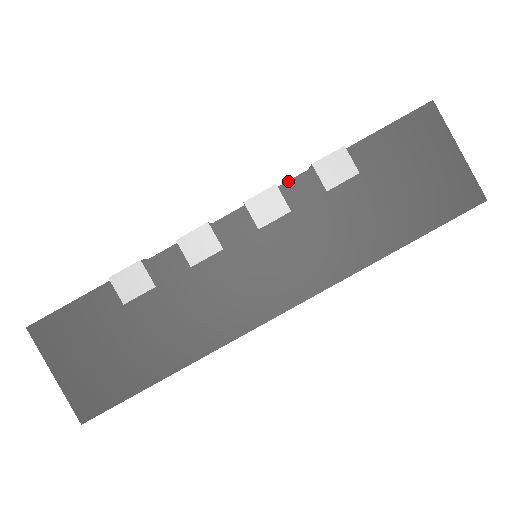
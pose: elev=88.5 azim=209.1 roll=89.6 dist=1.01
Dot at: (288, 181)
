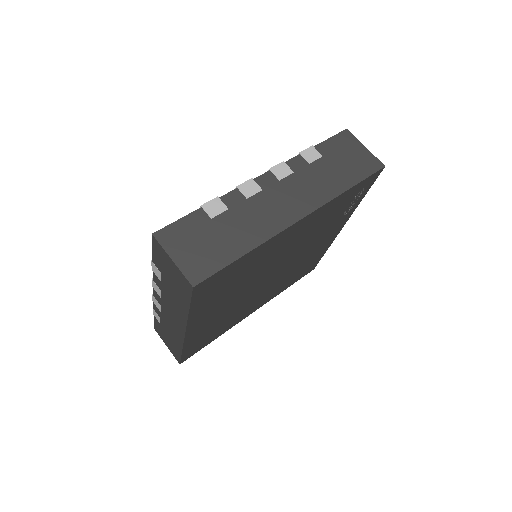
Dot at: (289, 160)
